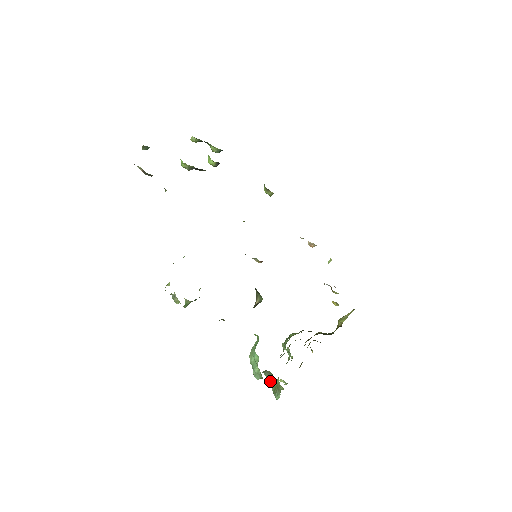
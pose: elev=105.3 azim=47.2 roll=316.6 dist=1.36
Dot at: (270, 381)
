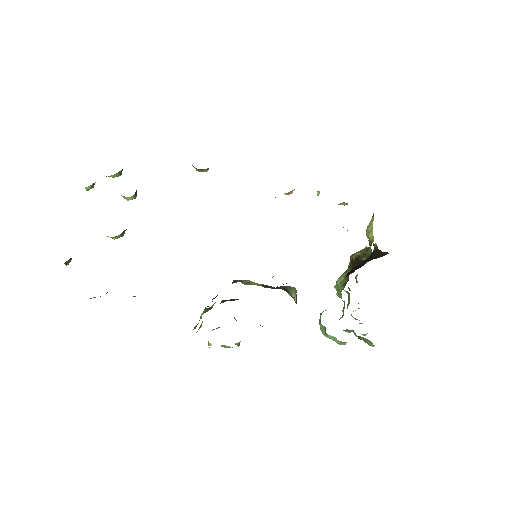
Dot at: occluded
